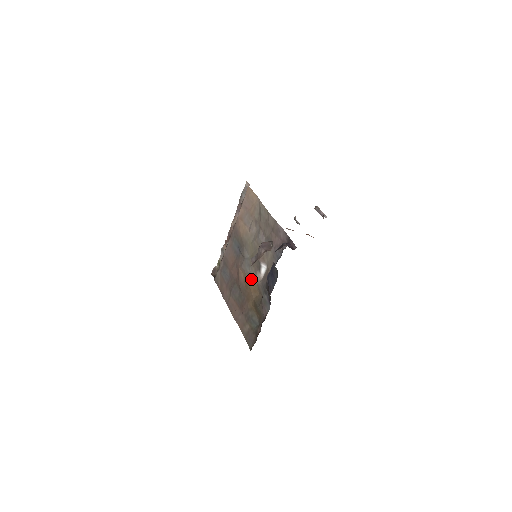
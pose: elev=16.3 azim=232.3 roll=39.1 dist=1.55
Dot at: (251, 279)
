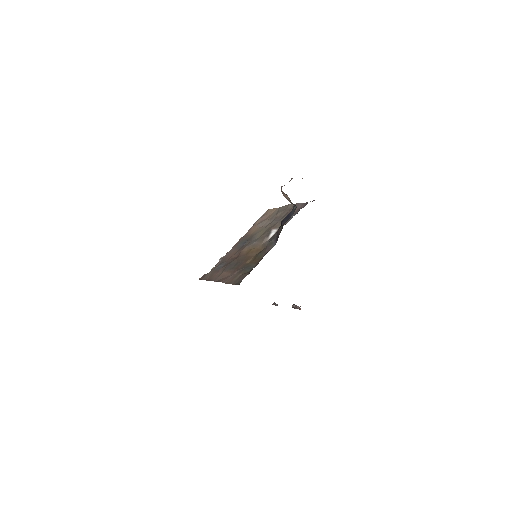
Dot at: (256, 246)
